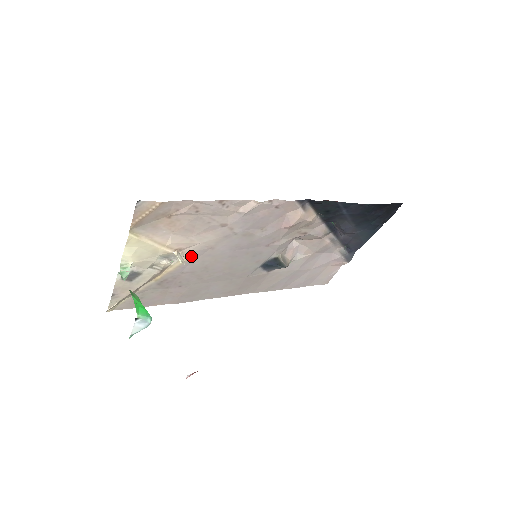
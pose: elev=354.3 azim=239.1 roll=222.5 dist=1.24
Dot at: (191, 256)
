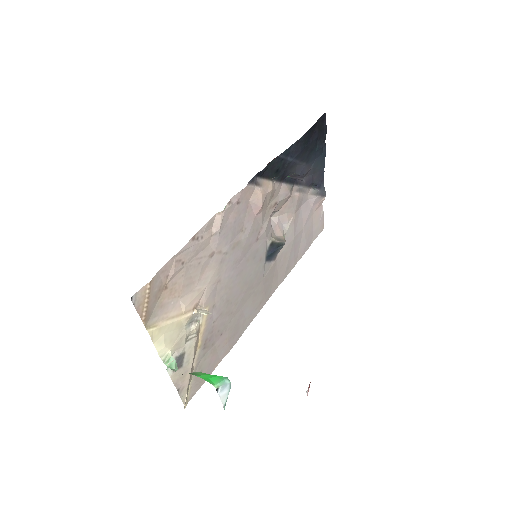
Dot at: (209, 303)
